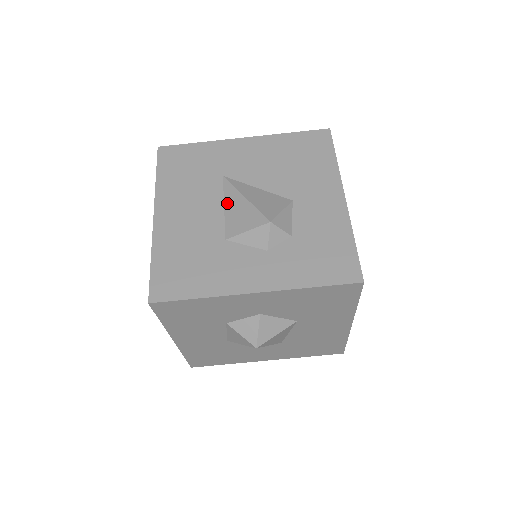
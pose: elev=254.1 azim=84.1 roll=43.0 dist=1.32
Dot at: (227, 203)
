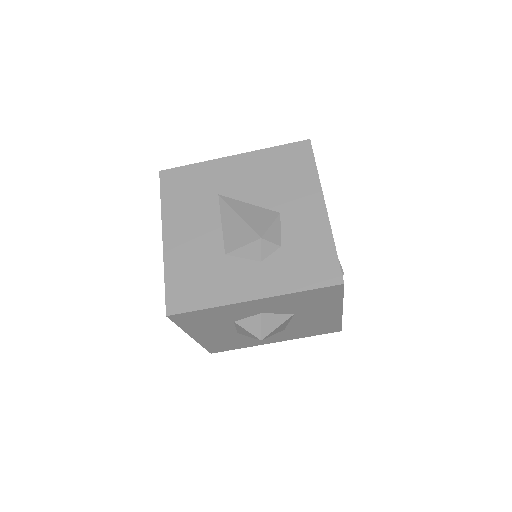
Dot at: (224, 220)
